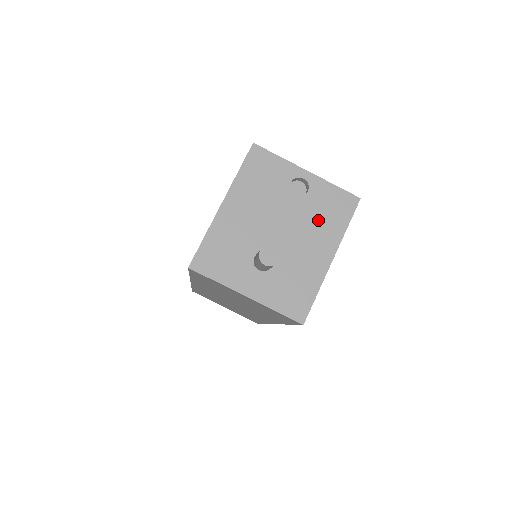
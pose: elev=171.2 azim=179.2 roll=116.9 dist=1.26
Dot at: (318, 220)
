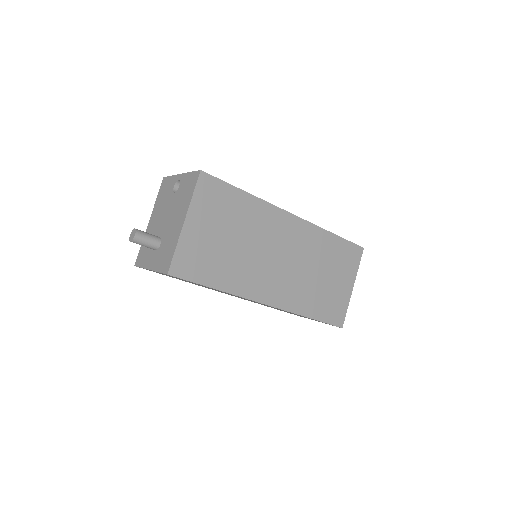
Dot at: (181, 201)
